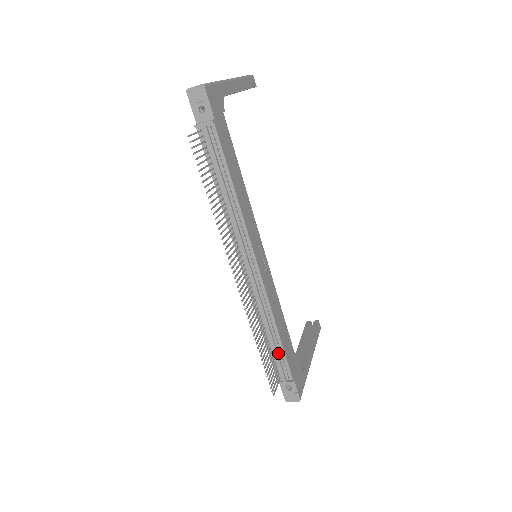
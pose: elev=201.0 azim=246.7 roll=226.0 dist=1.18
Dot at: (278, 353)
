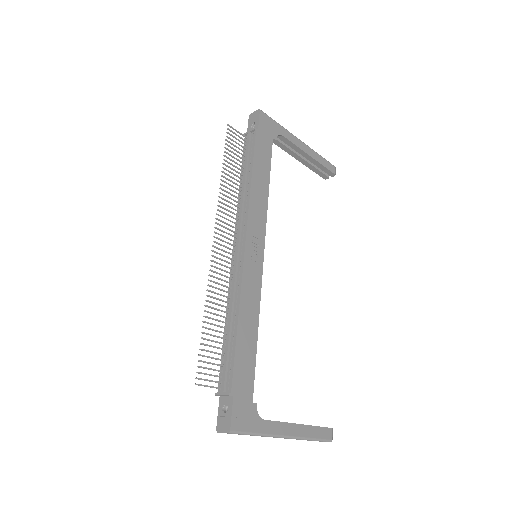
Dot at: (230, 352)
